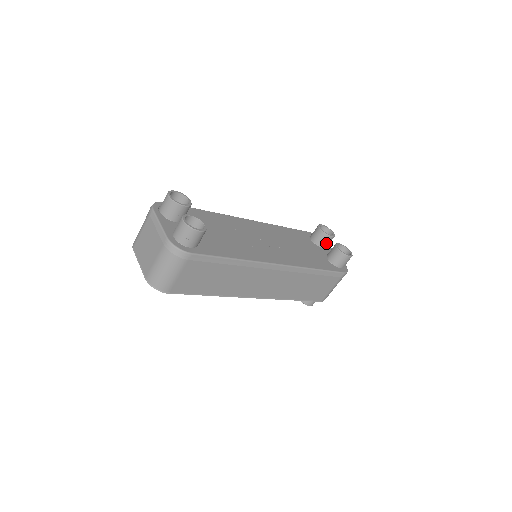
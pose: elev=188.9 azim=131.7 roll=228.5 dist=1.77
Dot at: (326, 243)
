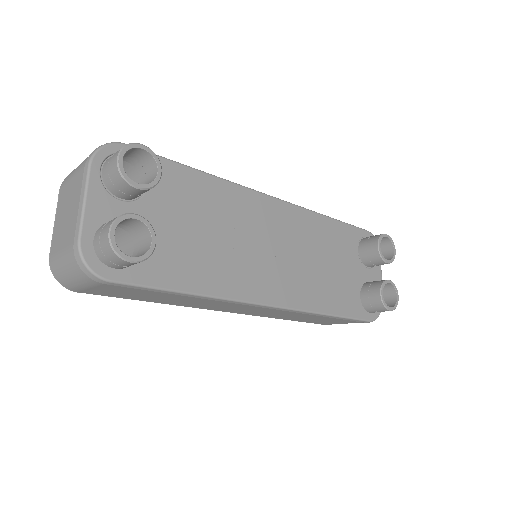
Dot at: (375, 264)
